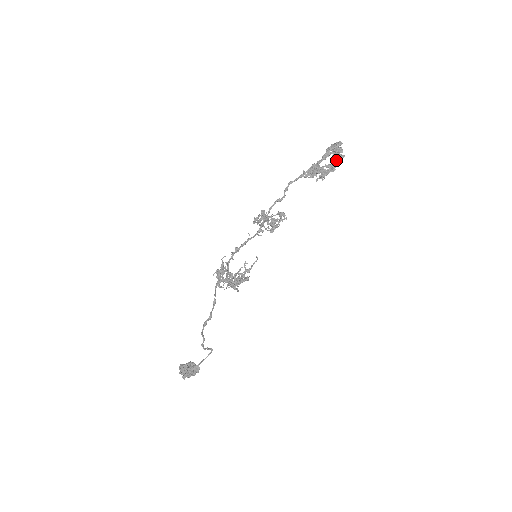
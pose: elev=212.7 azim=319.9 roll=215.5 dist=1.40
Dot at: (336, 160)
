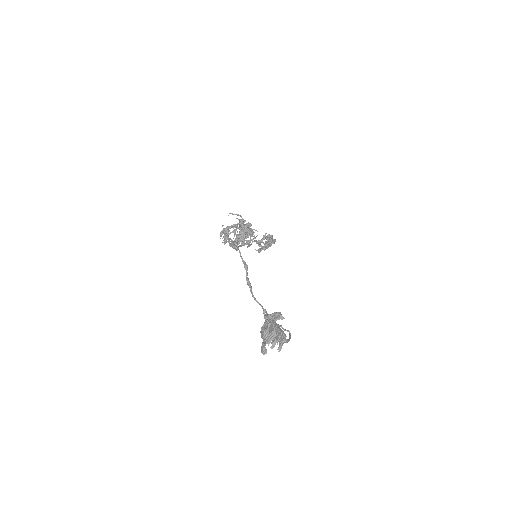
Dot at: (272, 240)
